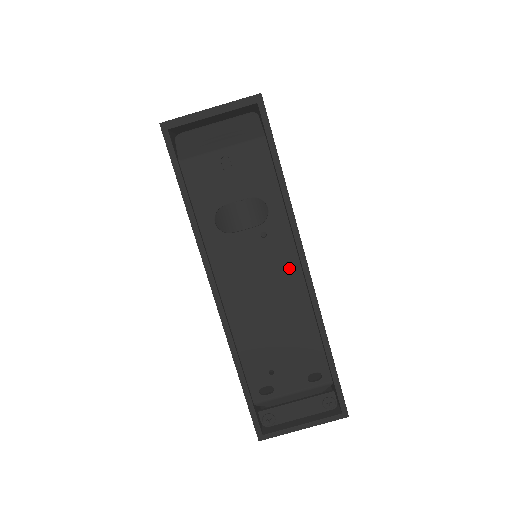
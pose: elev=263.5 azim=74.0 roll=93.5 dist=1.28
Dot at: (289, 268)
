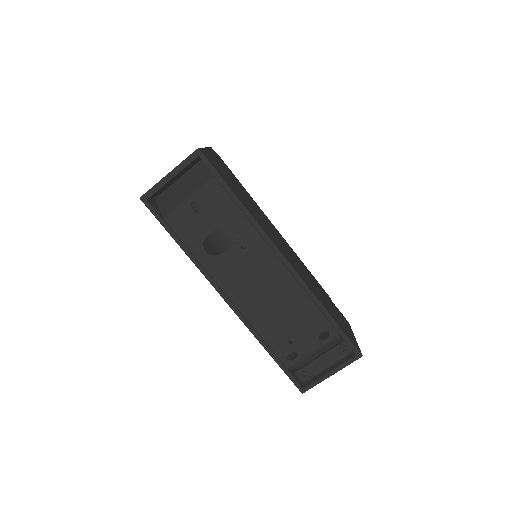
Dot at: (271, 264)
